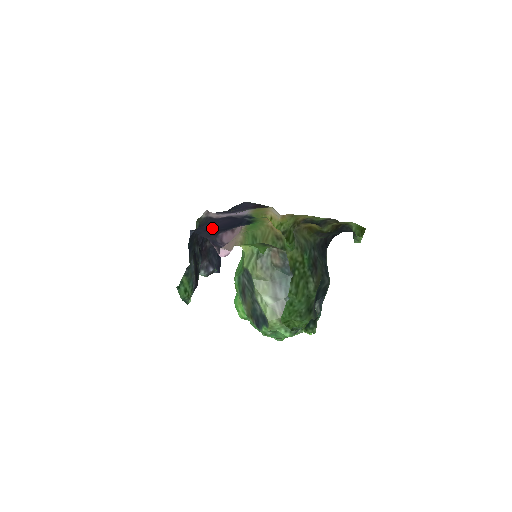
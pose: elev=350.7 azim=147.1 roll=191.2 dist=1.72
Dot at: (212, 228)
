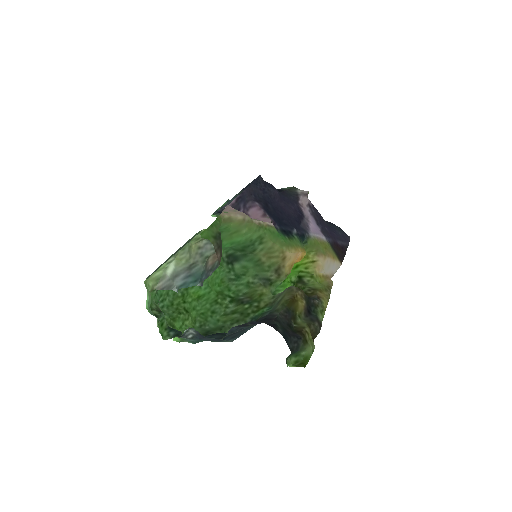
Dot at: (271, 197)
